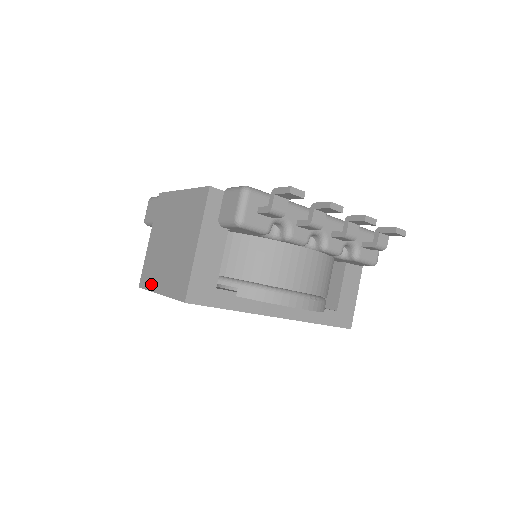
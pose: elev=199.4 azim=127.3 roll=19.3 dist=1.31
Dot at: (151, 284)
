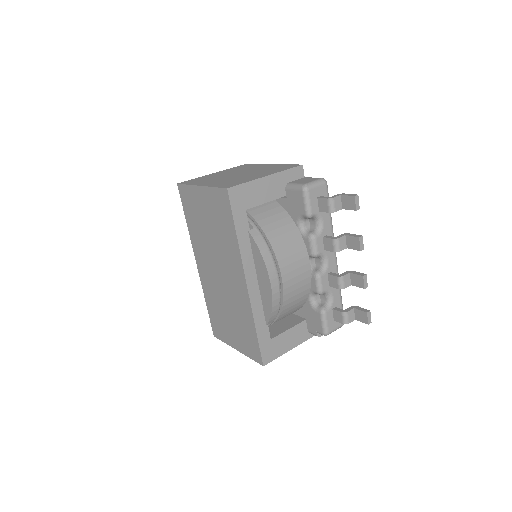
Dot at: (195, 183)
